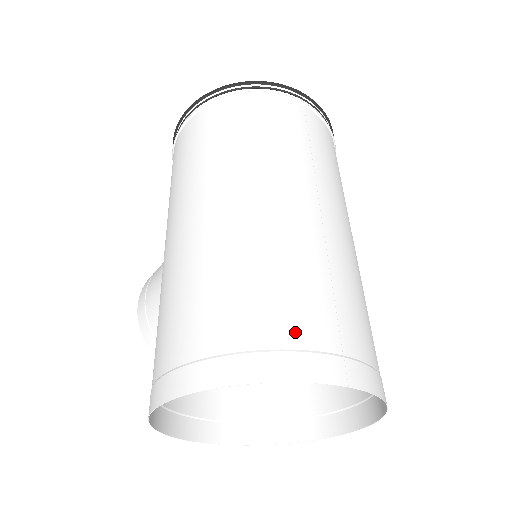
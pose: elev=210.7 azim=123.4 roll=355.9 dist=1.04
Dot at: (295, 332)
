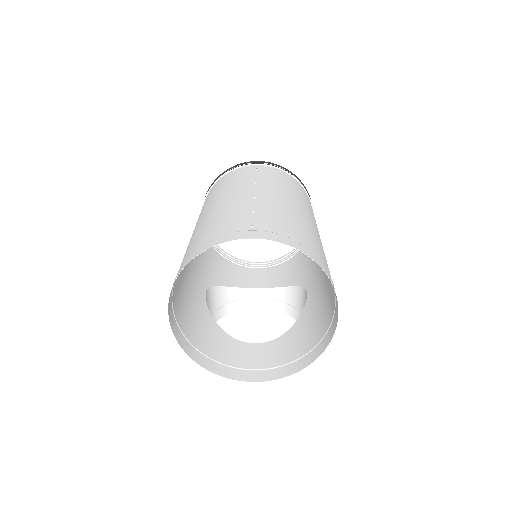
Dot at: (220, 232)
